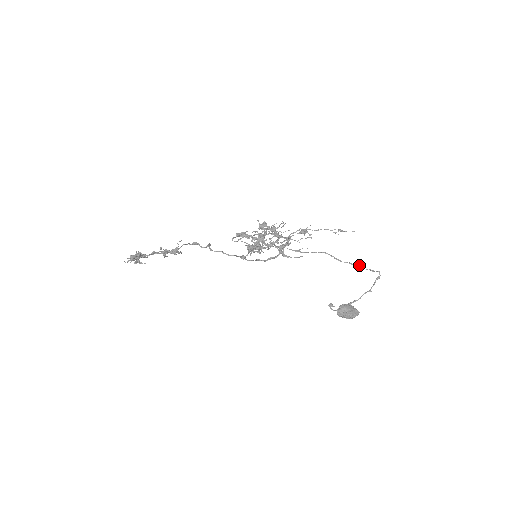
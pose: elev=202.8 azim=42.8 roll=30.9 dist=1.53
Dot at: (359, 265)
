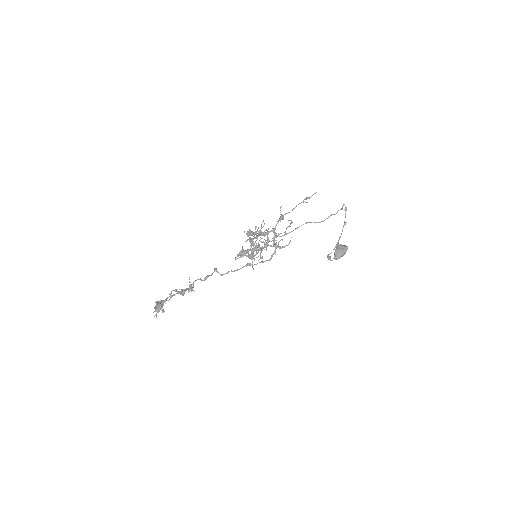
Dot at: (332, 214)
